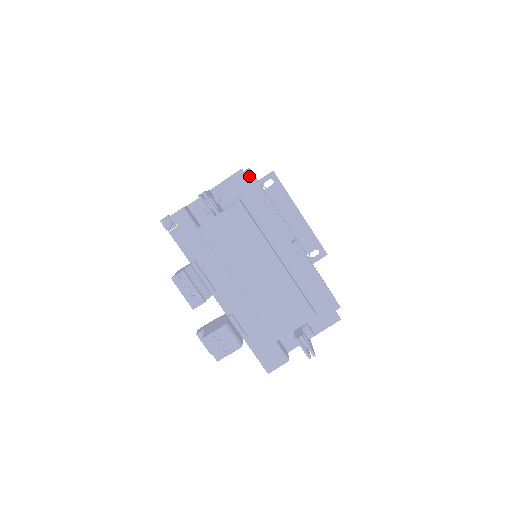
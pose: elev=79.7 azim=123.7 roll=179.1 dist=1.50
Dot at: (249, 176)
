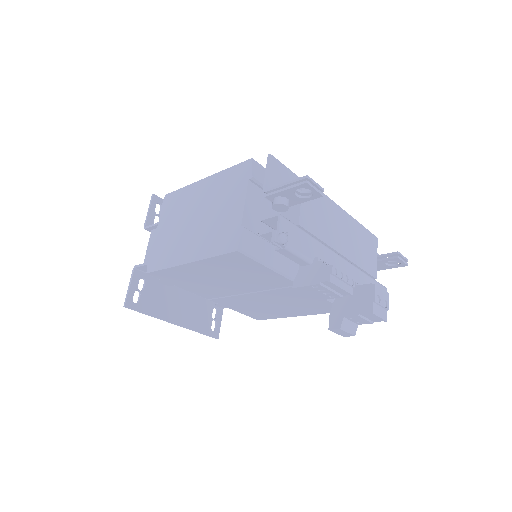
Dot at: (257, 166)
